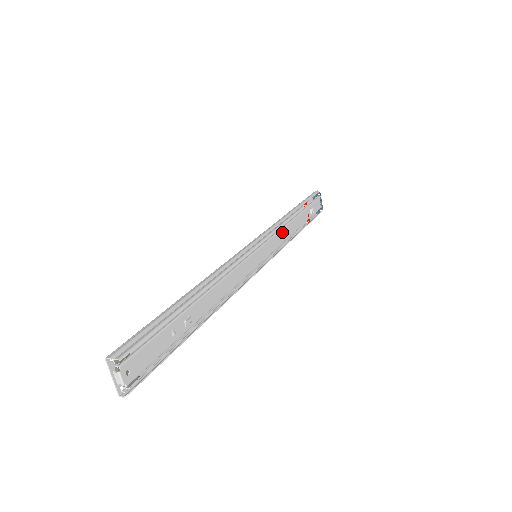
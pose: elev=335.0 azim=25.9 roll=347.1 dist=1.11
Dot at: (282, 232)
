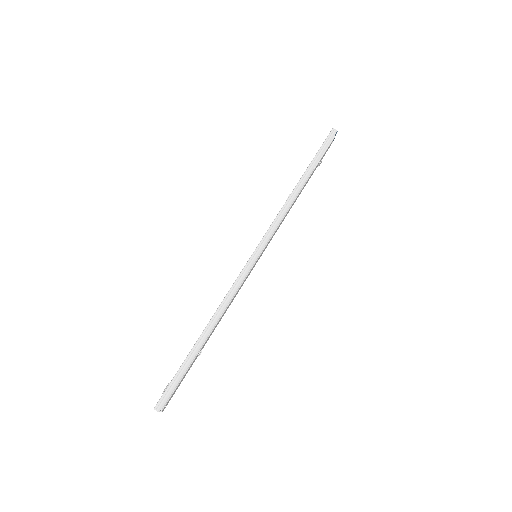
Dot at: (284, 217)
